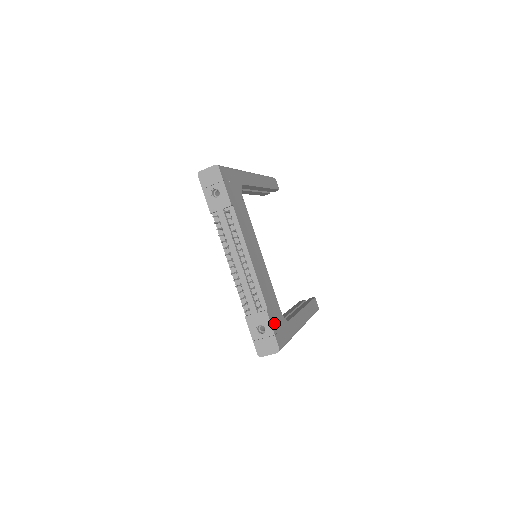
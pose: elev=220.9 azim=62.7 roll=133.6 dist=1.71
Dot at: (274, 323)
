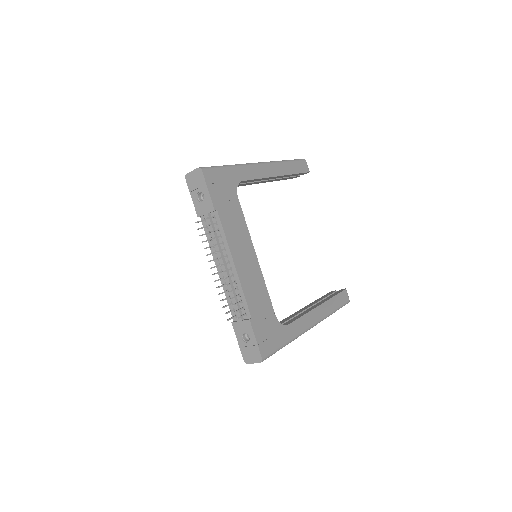
Dot at: (260, 332)
